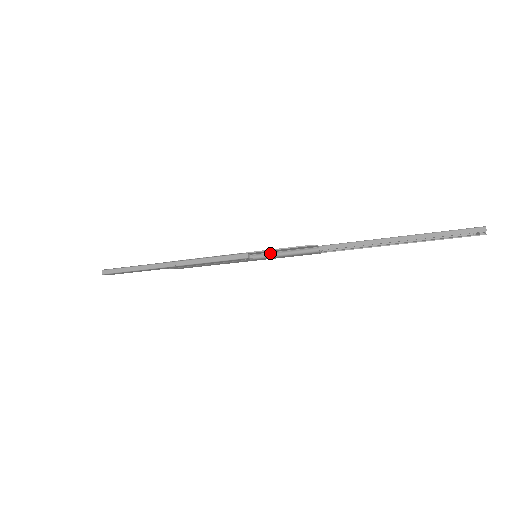
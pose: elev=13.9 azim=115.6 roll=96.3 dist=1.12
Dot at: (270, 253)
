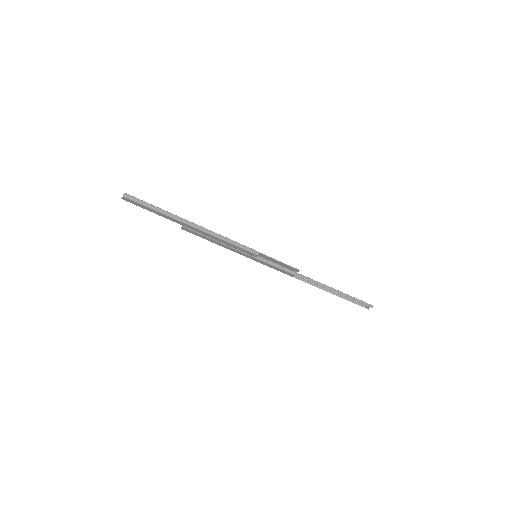
Dot at: (267, 259)
